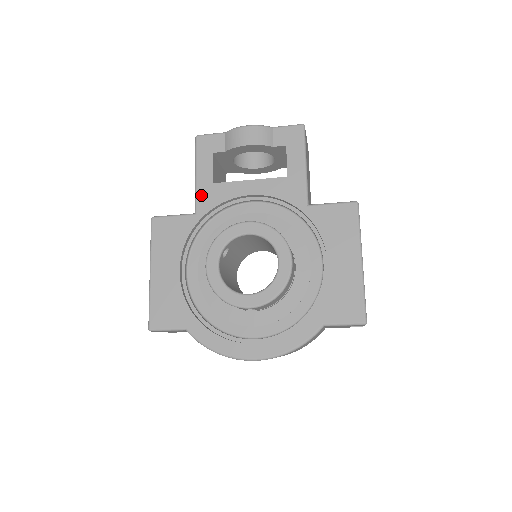
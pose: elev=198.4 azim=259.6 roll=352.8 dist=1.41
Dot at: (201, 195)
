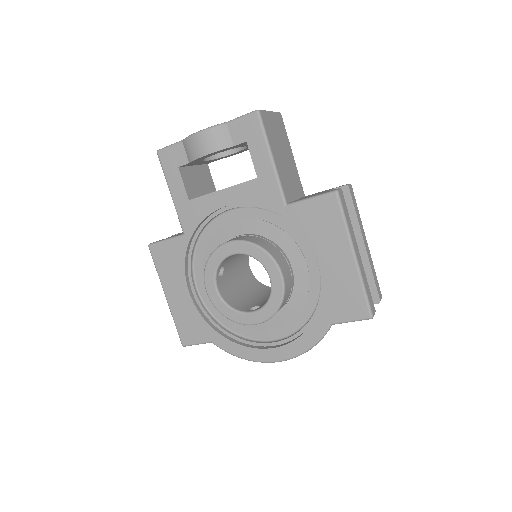
Dot at: (182, 215)
